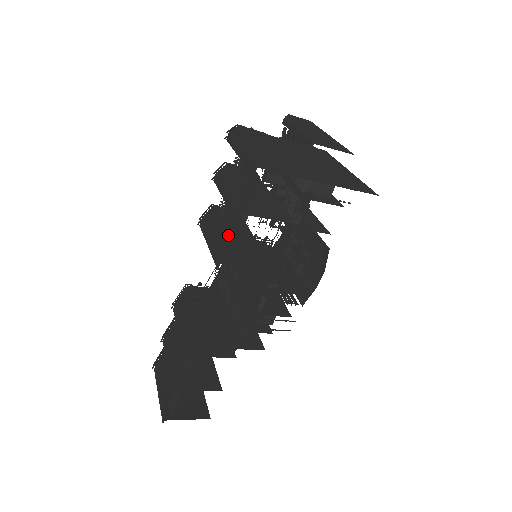
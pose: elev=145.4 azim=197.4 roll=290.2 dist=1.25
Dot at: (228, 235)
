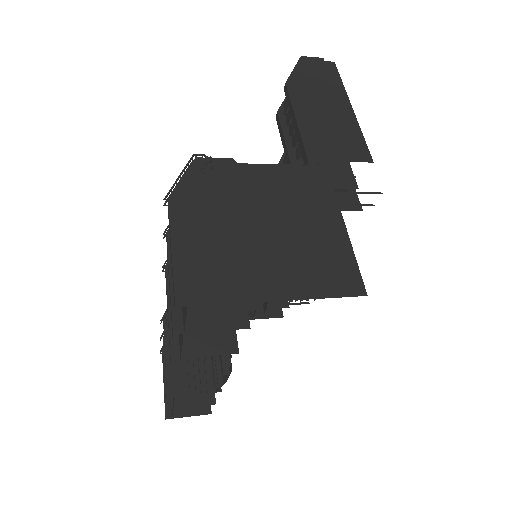
Dot at: occluded
